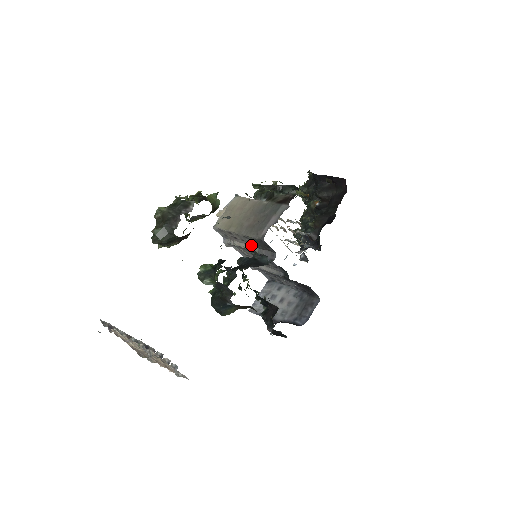
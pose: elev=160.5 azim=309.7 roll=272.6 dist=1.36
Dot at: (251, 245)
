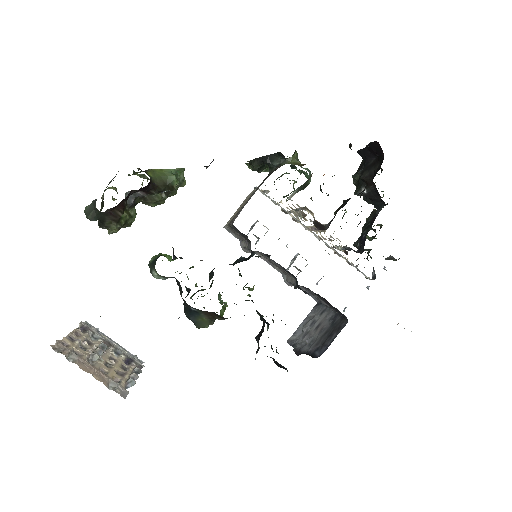
Dot at: (246, 241)
